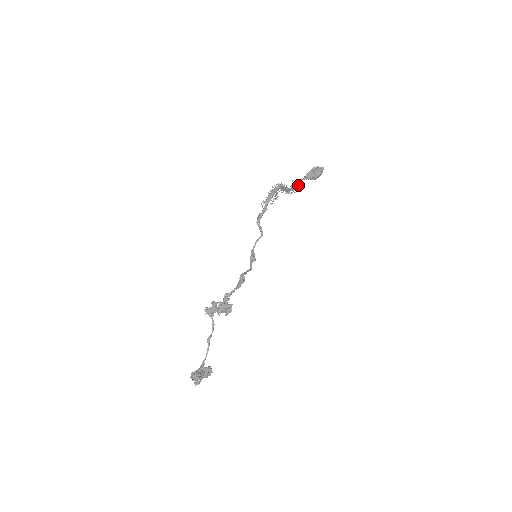
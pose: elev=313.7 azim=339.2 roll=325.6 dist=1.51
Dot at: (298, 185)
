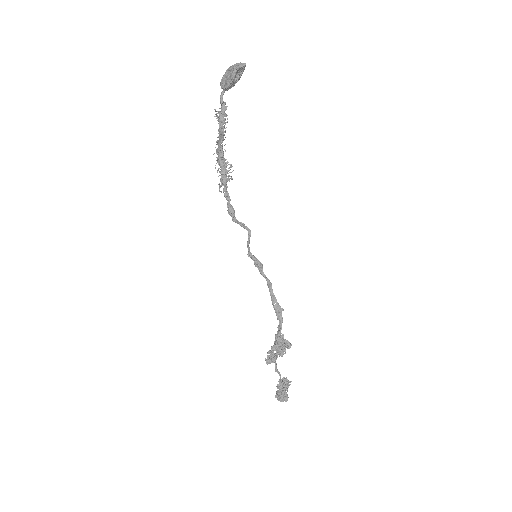
Dot at: occluded
